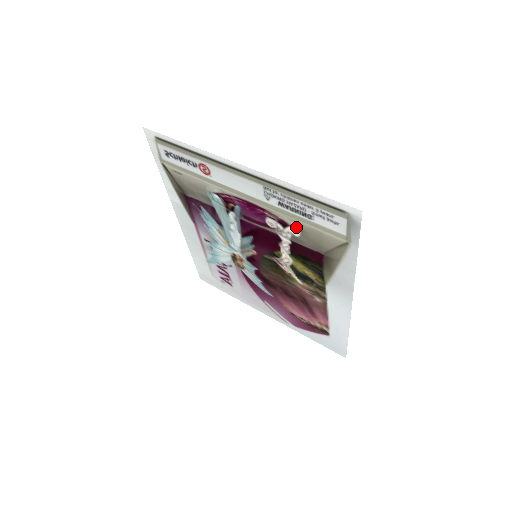
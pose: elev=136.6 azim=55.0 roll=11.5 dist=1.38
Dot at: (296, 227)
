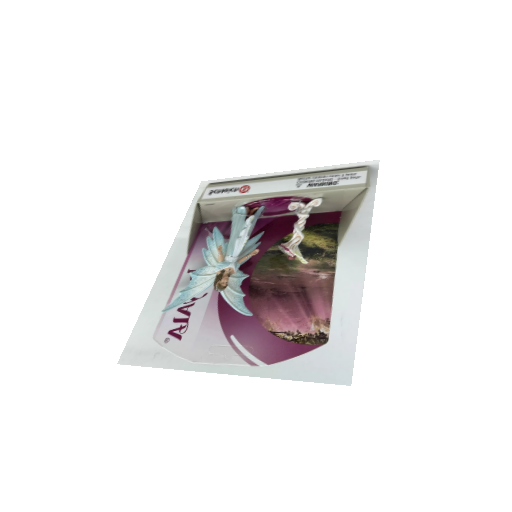
Dot at: (319, 198)
